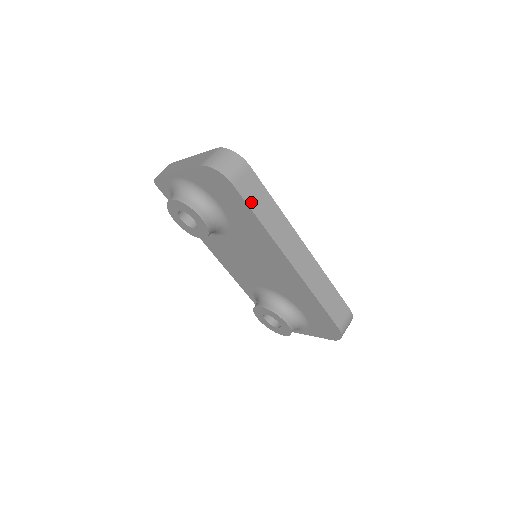
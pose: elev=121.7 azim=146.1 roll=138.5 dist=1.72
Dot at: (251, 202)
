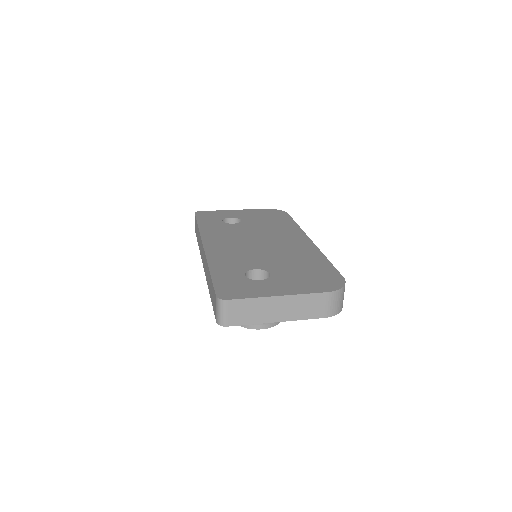
Dot at: occluded
